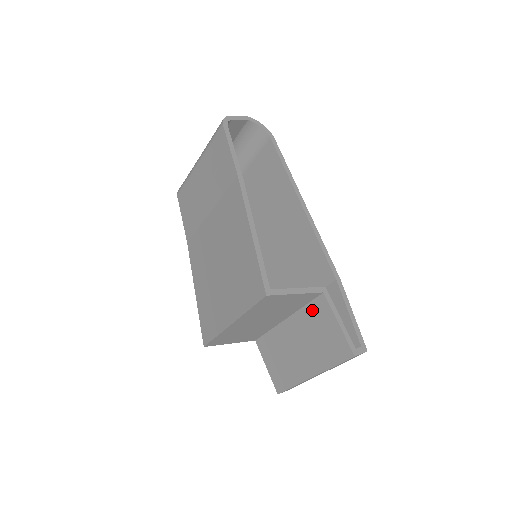
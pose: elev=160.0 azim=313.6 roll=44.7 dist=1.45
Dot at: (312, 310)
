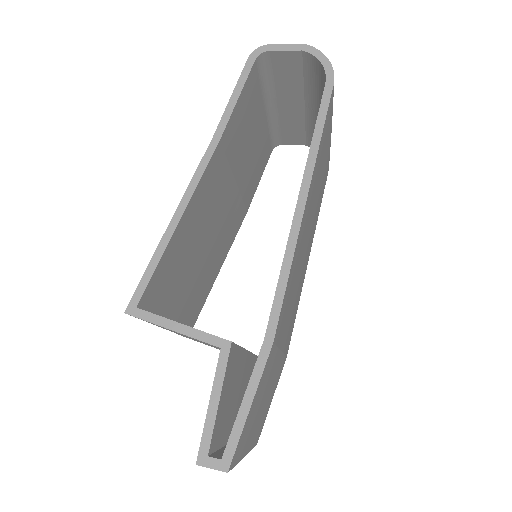
Dot at: occluded
